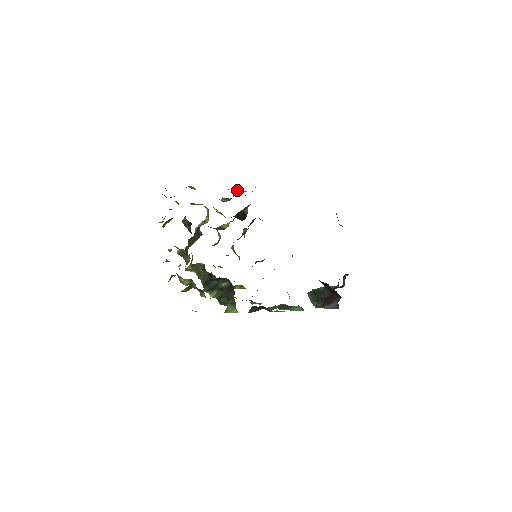
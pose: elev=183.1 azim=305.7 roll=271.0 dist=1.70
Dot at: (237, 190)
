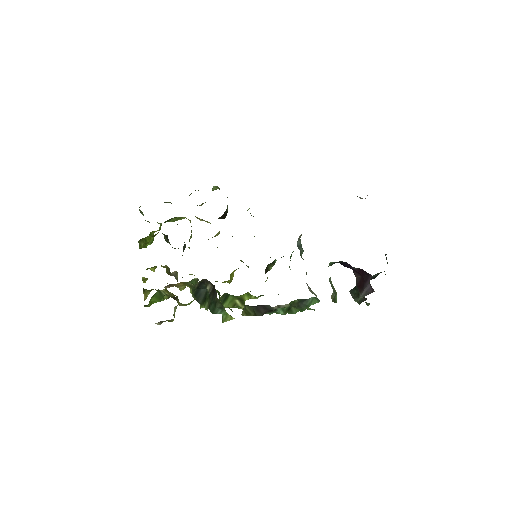
Dot at: (212, 190)
